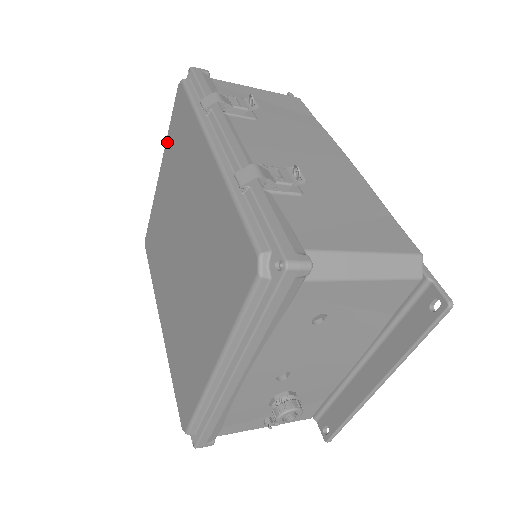
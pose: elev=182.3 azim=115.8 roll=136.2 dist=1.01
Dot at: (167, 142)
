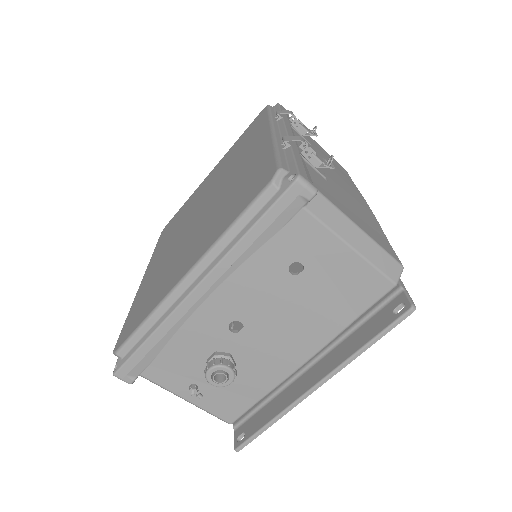
Dot at: (231, 148)
